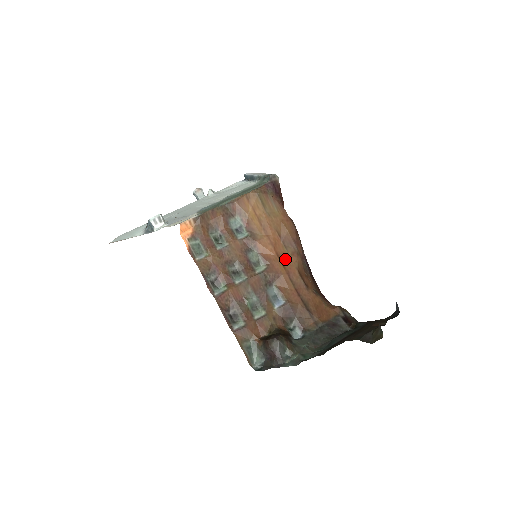
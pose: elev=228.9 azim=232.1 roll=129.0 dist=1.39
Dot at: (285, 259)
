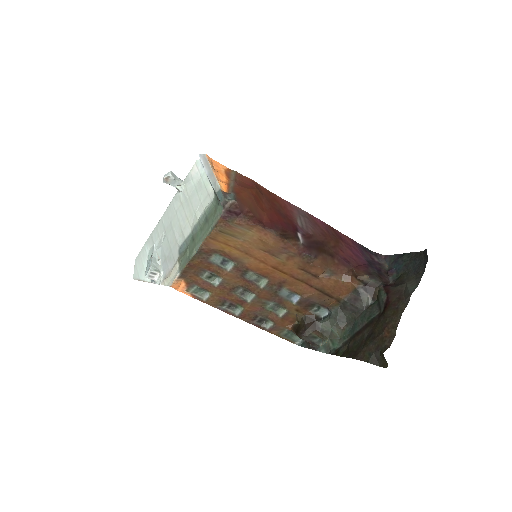
Dot at: (282, 267)
